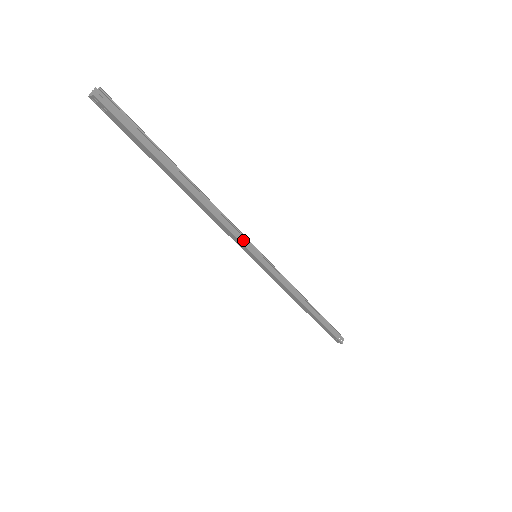
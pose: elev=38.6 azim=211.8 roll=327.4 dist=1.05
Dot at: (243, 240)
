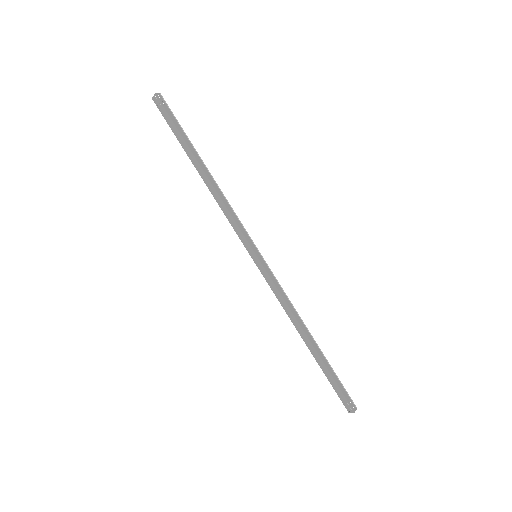
Dot at: (245, 233)
